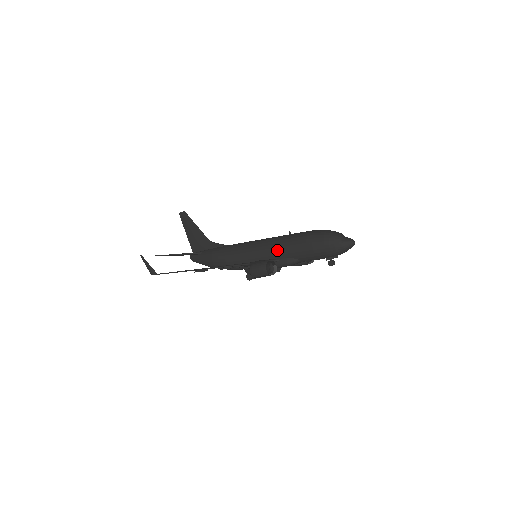
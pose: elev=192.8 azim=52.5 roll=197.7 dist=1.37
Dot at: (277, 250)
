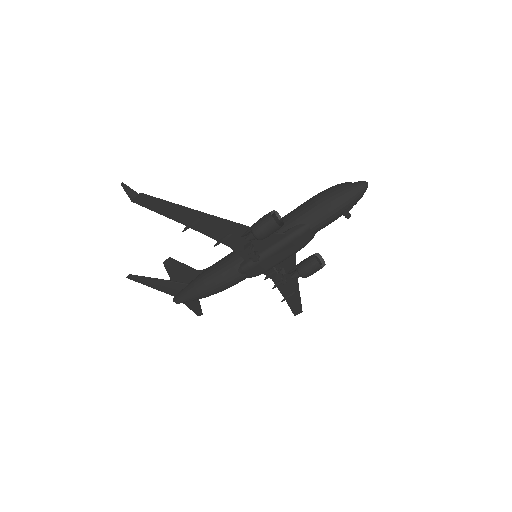
Dot at: occluded
